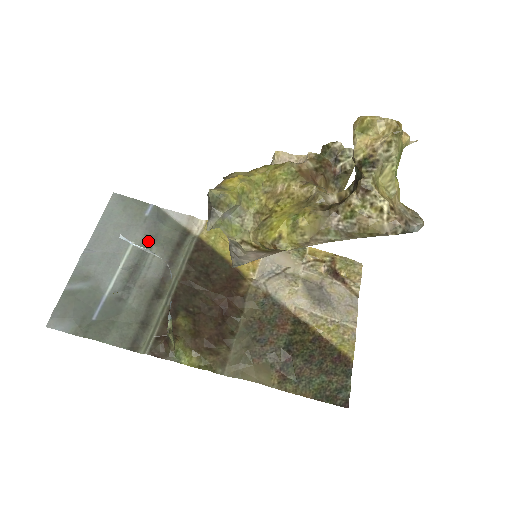
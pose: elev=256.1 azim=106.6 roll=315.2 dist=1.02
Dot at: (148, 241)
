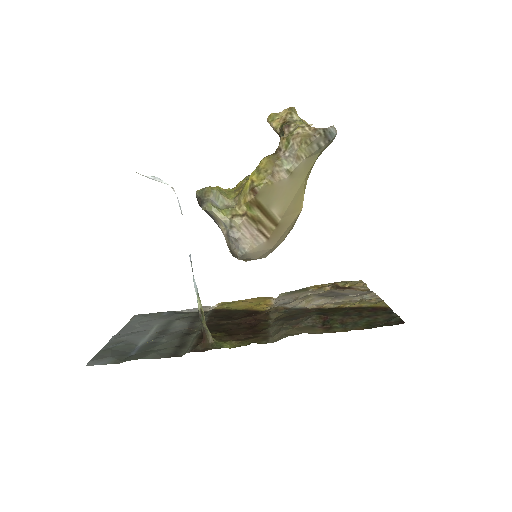
Dot at: (170, 320)
